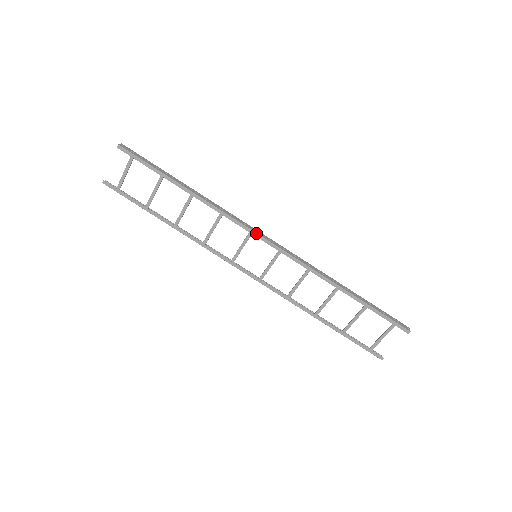
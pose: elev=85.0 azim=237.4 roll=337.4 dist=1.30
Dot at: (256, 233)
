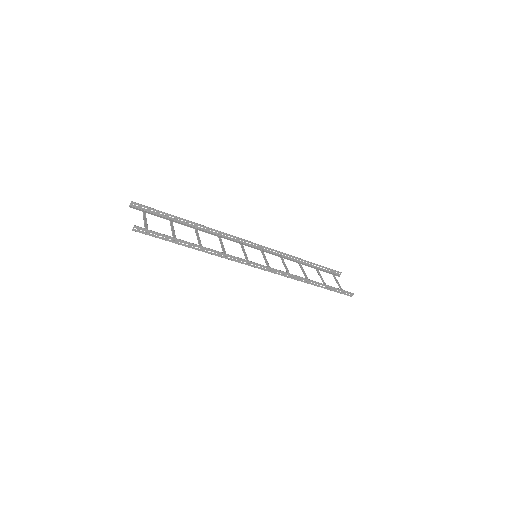
Dot at: occluded
